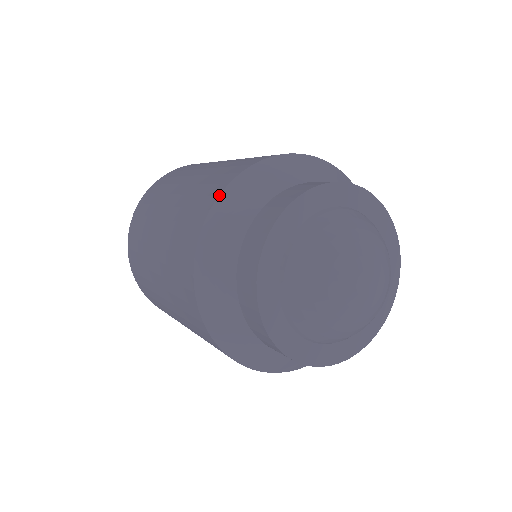
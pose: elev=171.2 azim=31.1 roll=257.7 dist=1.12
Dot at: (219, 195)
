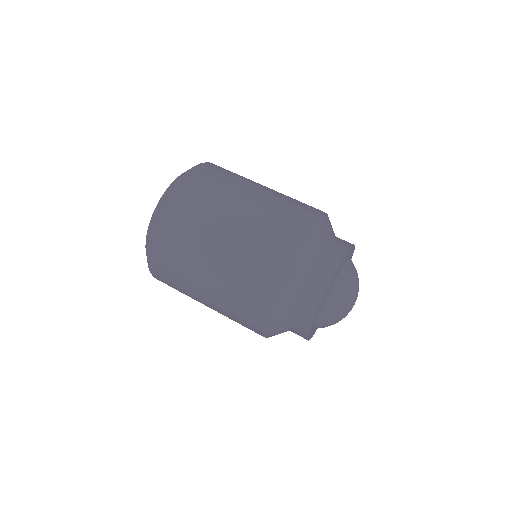
Dot at: (264, 334)
